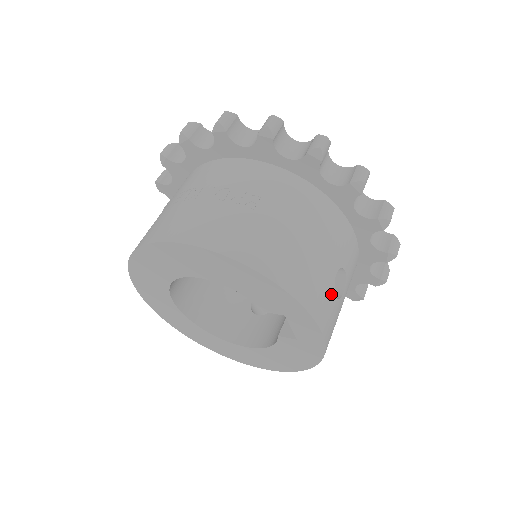
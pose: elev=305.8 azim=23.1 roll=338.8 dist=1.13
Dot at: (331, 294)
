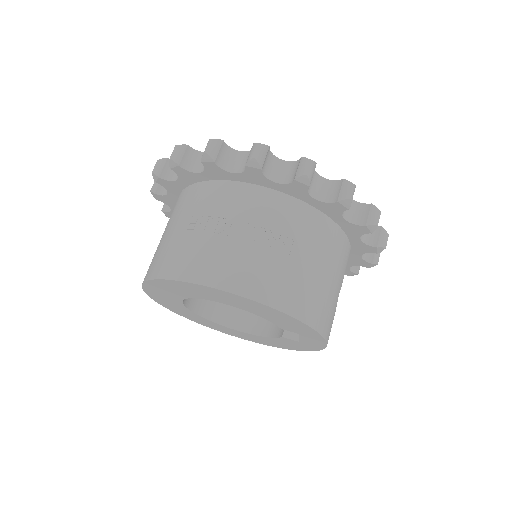
Dot at: occluded
